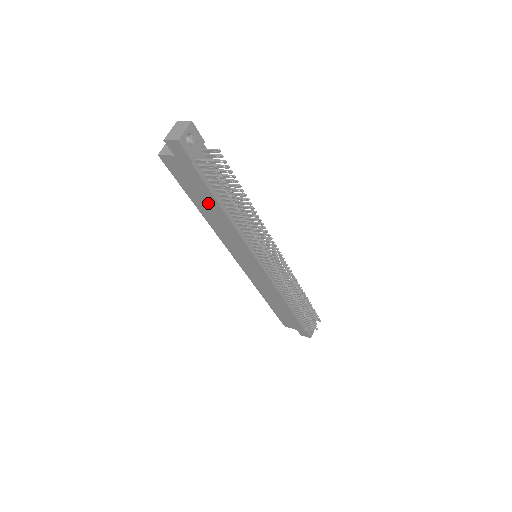
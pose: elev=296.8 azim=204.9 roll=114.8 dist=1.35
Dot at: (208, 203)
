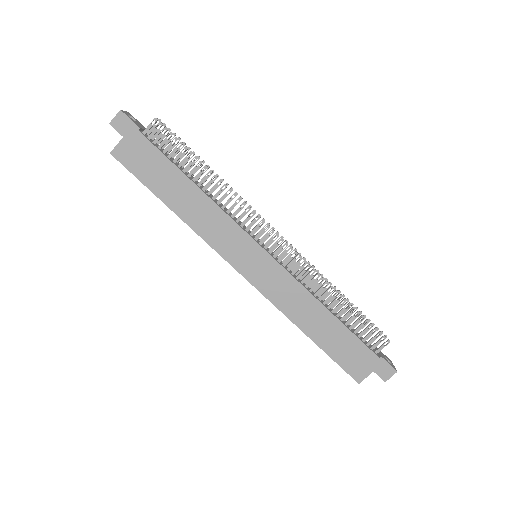
Dot at: (174, 184)
